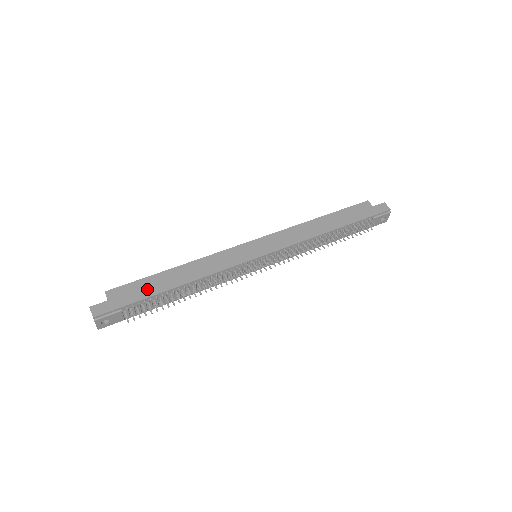
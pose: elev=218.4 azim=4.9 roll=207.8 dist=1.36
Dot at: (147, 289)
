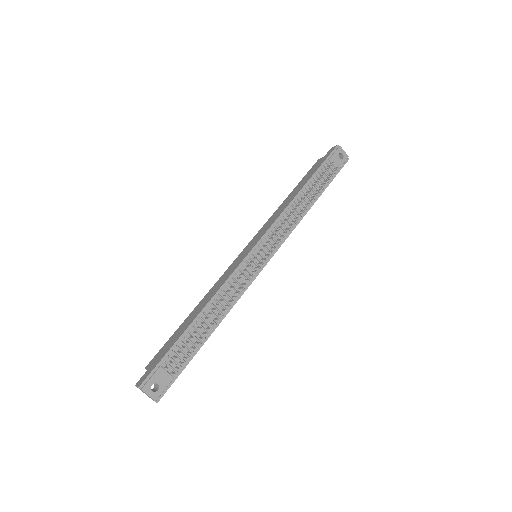
Dot at: (175, 338)
